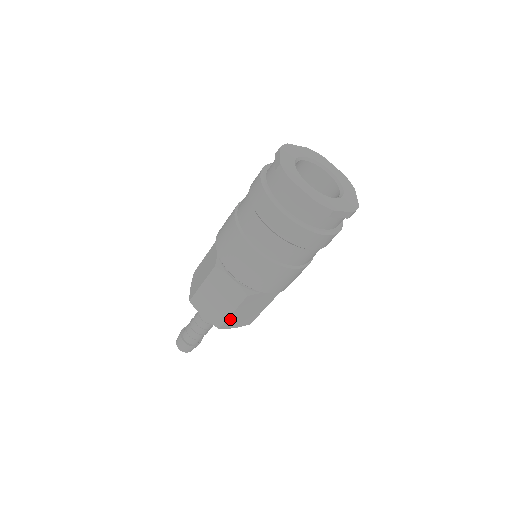
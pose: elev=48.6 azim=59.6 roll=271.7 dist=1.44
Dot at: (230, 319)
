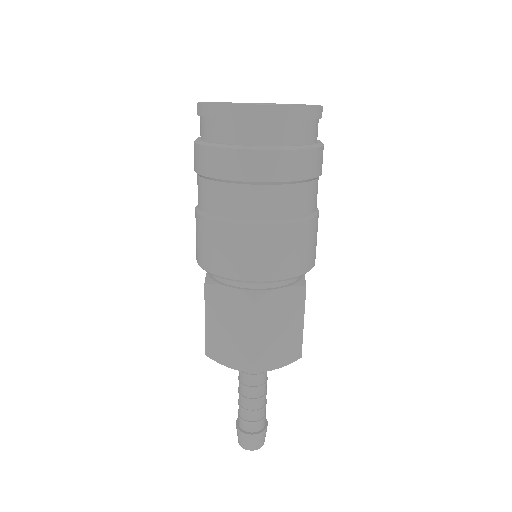
Dot at: (259, 350)
